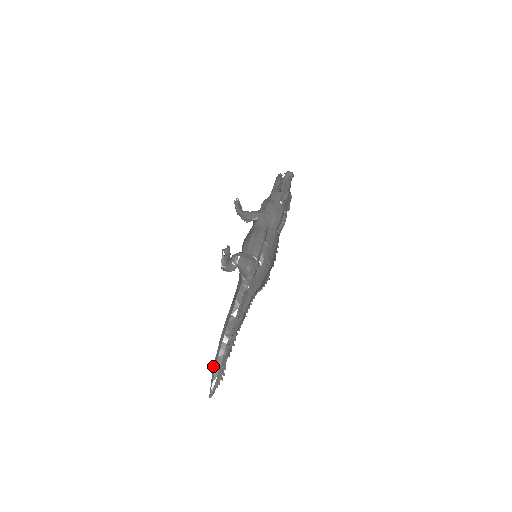
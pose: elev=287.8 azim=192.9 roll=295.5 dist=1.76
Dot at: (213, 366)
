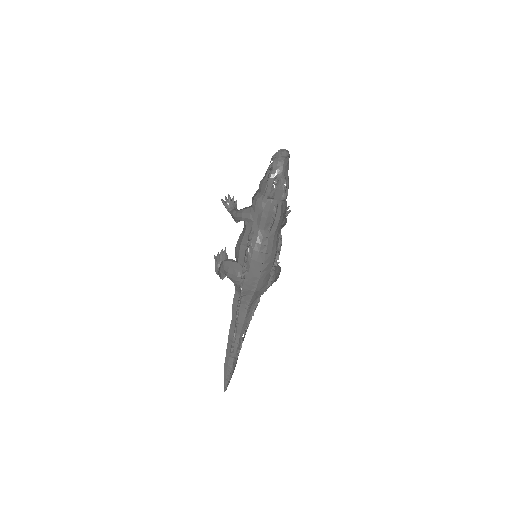
Dot at: (224, 364)
